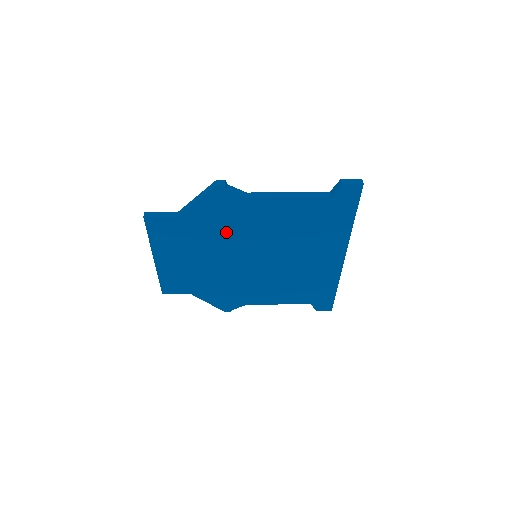
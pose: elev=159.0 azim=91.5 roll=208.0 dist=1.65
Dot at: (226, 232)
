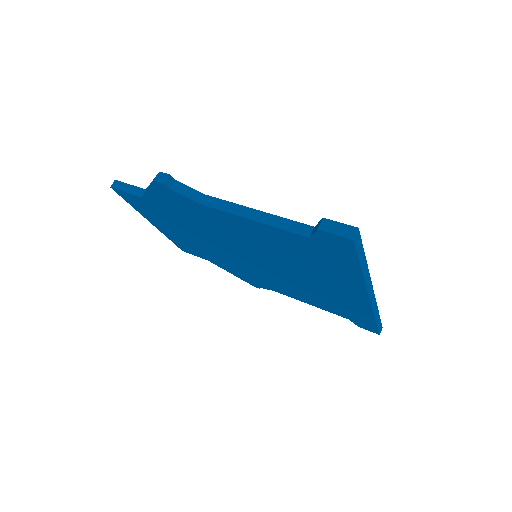
Dot at: (202, 226)
